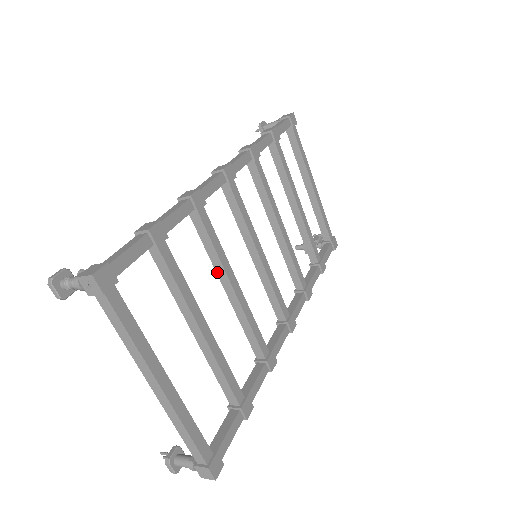
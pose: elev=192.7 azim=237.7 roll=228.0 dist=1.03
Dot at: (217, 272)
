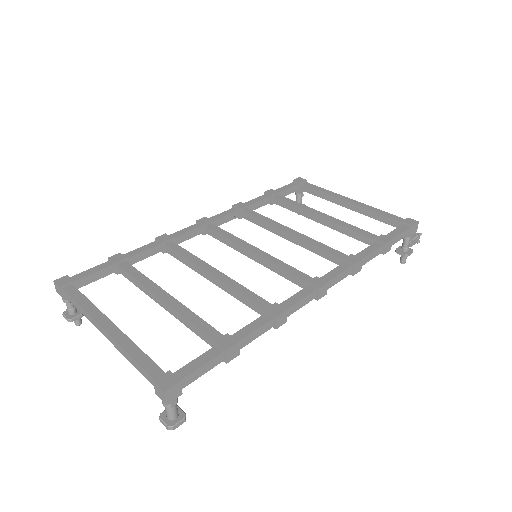
Dot at: (197, 272)
